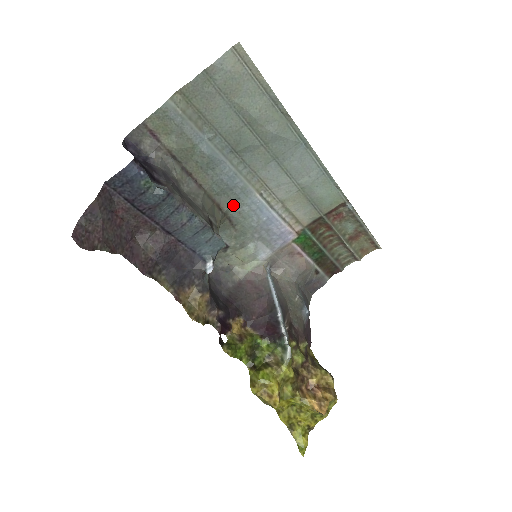
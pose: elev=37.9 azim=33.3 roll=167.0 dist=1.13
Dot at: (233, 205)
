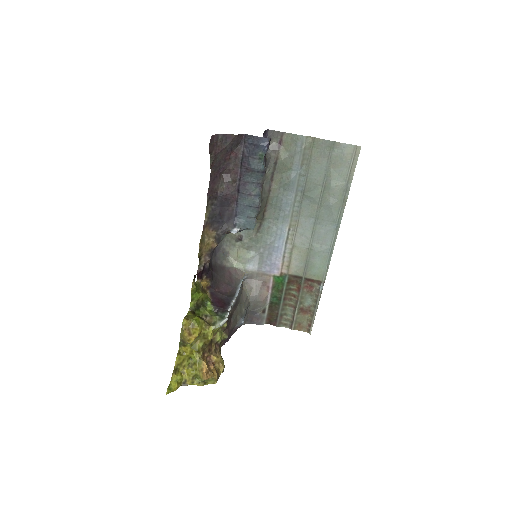
Dot at: (271, 219)
